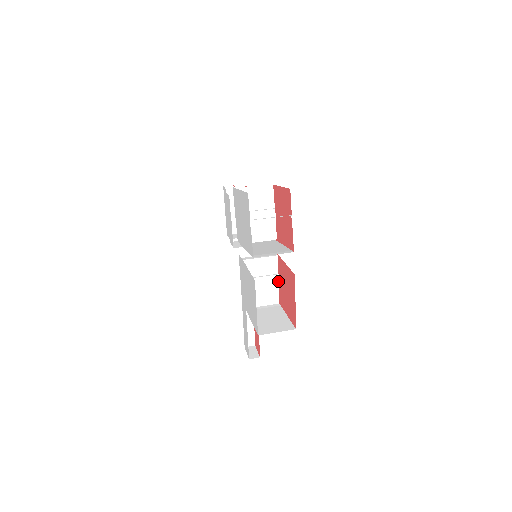
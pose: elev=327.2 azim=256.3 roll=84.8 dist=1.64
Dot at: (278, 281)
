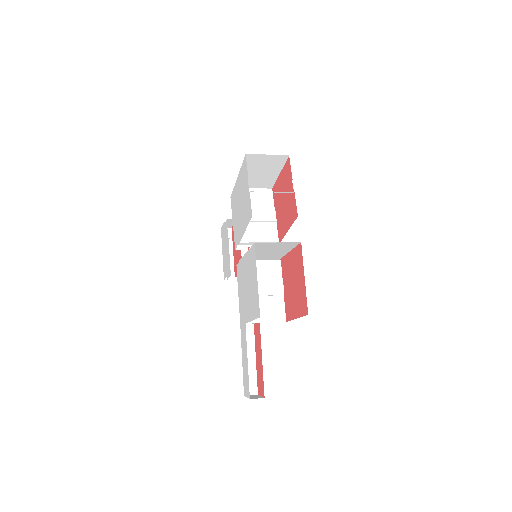
Dot at: (283, 291)
